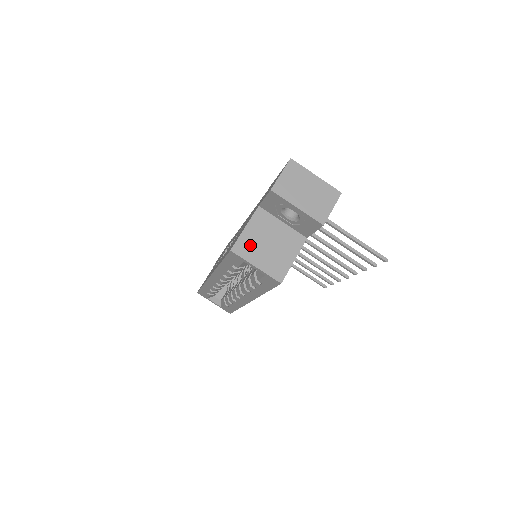
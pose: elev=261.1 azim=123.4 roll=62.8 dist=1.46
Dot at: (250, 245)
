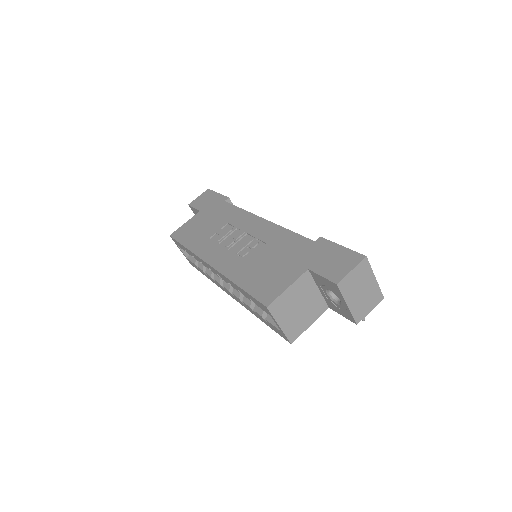
Dot at: (284, 305)
